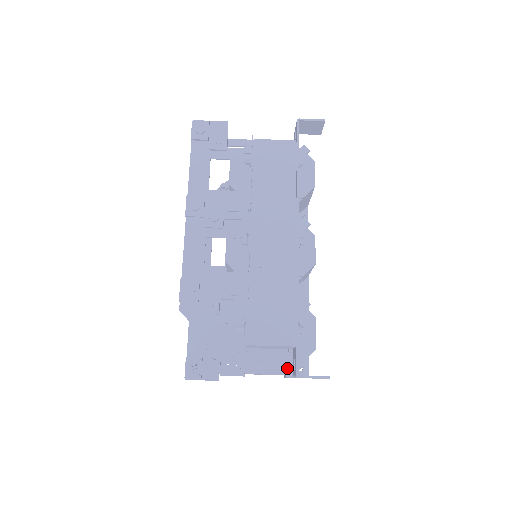
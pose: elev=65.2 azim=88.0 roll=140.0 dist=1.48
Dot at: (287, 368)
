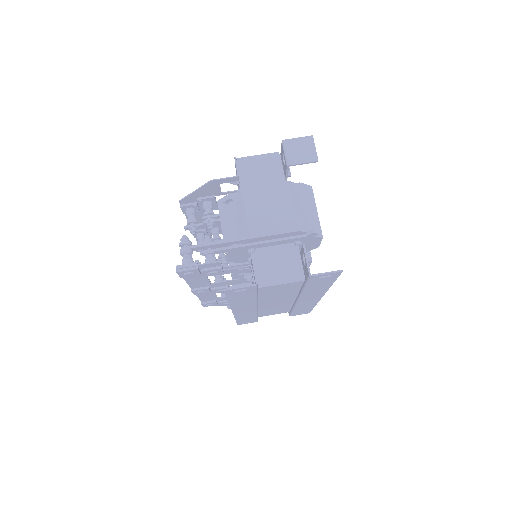
Dot at: occluded
